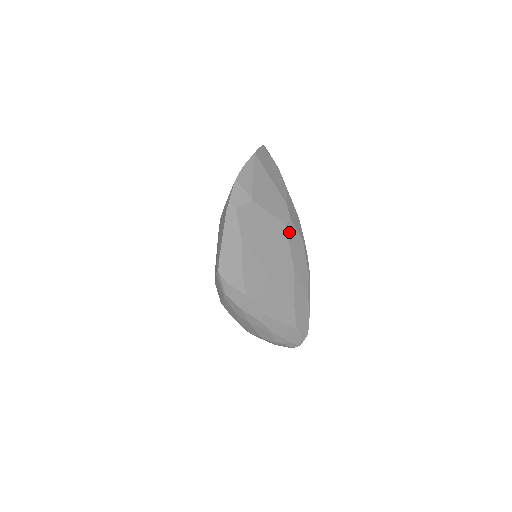
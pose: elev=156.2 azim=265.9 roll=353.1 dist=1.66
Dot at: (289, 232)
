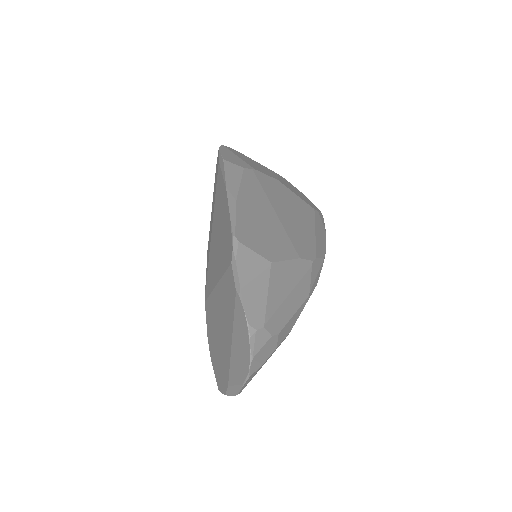
Dot at: occluded
